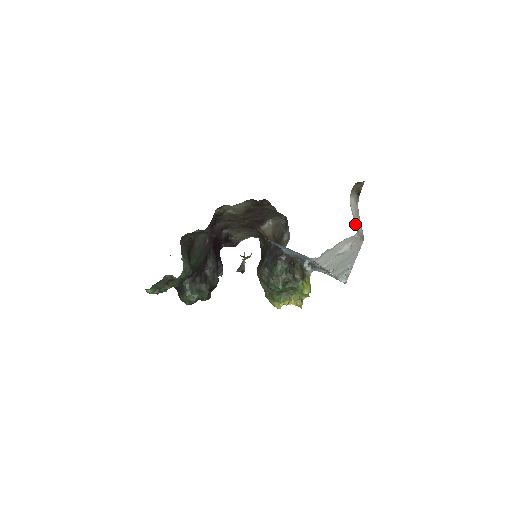
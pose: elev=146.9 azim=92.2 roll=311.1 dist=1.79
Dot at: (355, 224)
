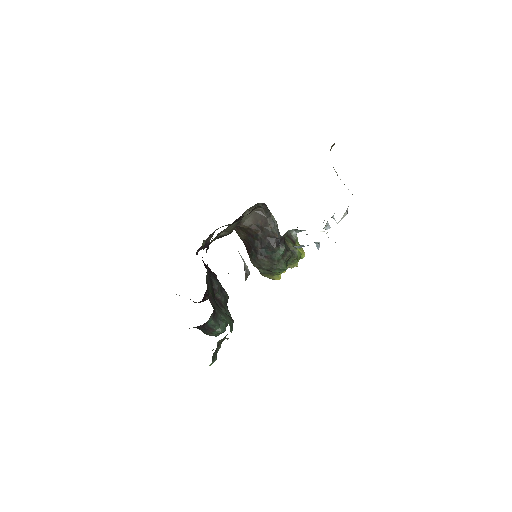
Dot at: occluded
